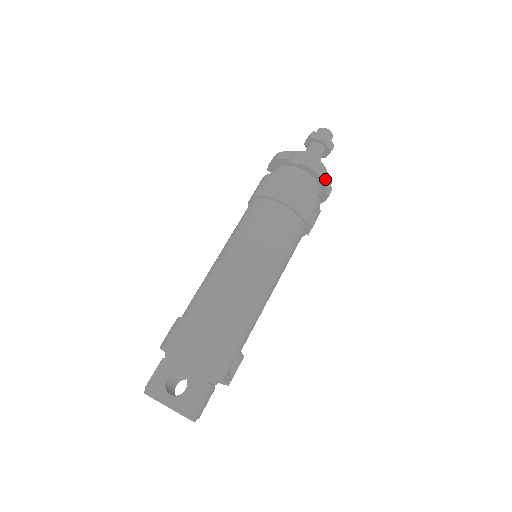
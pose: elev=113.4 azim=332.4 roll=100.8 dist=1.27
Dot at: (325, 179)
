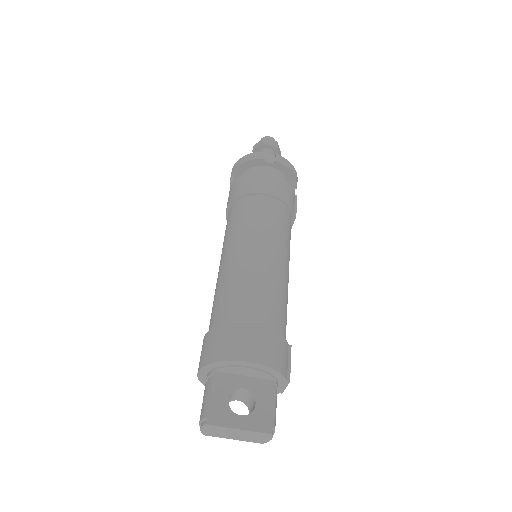
Dot at: (296, 178)
